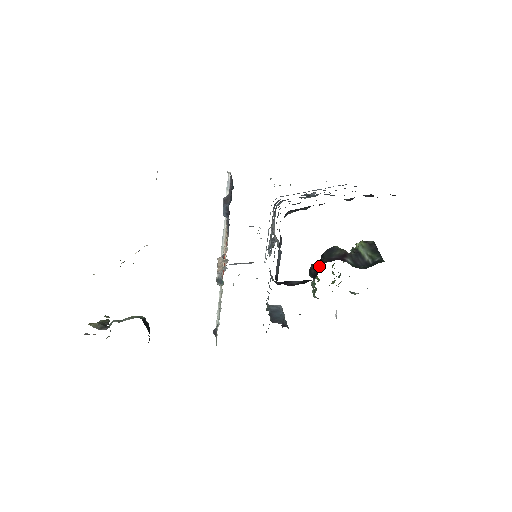
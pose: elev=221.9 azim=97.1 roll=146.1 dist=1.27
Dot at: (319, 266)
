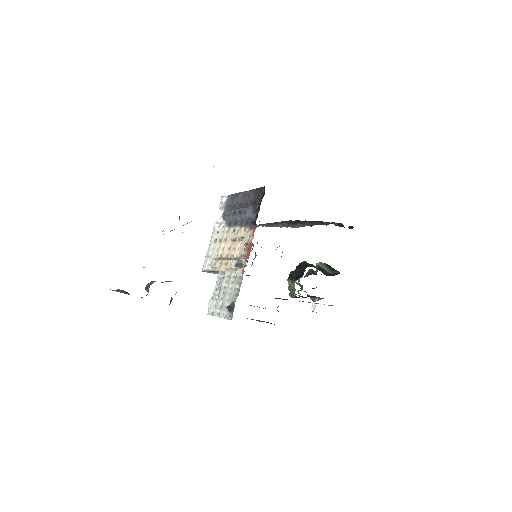
Dot at: (301, 271)
